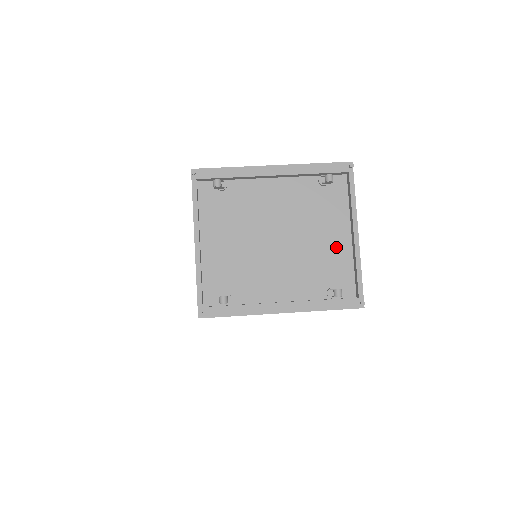
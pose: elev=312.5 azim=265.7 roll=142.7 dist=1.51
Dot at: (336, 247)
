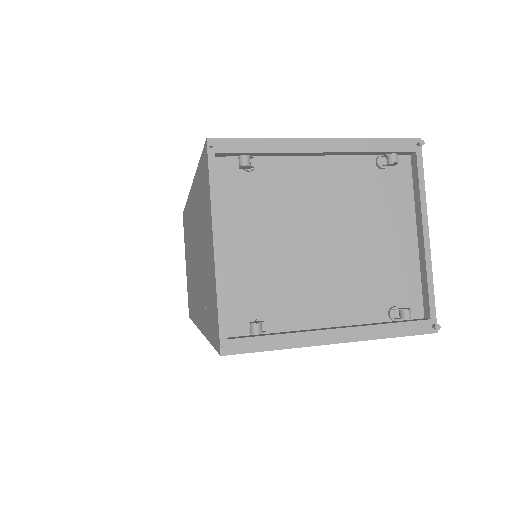
Dot at: (399, 252)
